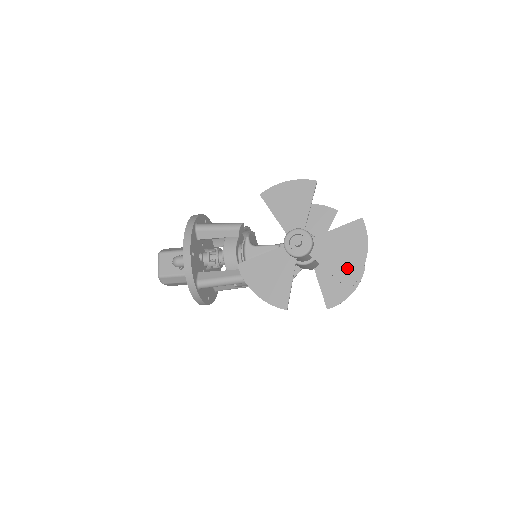
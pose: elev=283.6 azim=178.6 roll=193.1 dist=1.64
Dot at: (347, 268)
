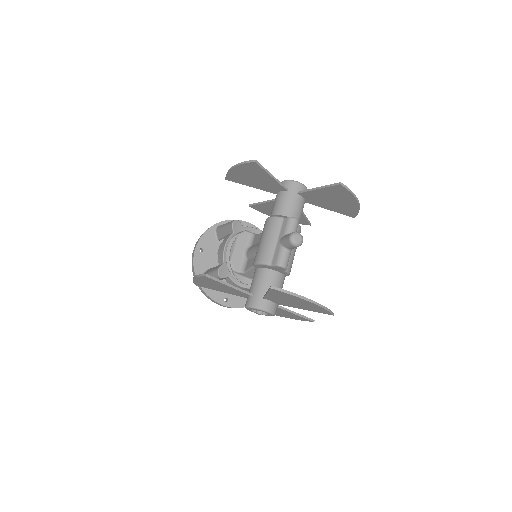
Dot at: (312, 308)
